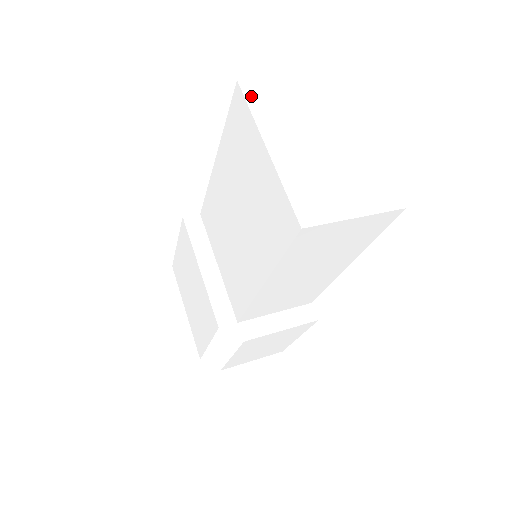
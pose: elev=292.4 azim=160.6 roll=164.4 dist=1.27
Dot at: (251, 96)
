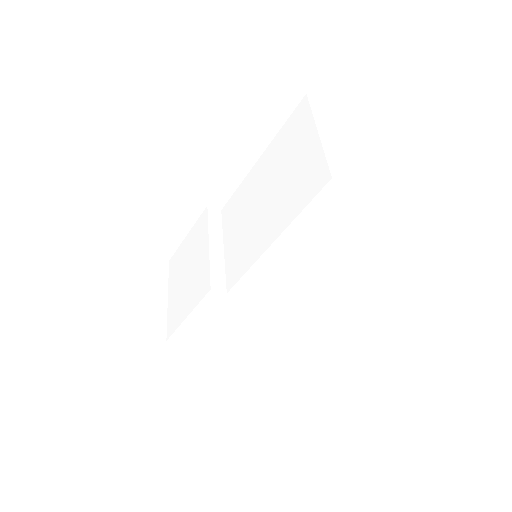
Dot at: (313, 105)
